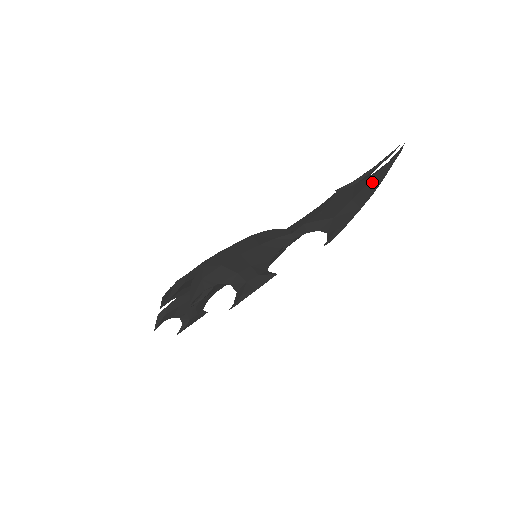
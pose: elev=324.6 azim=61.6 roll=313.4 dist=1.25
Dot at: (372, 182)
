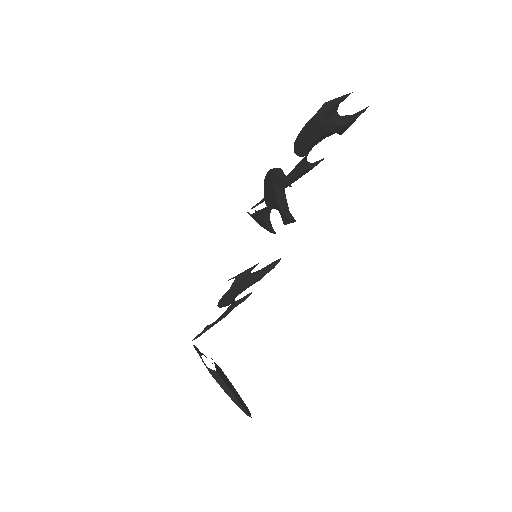
Dot at: occluded
